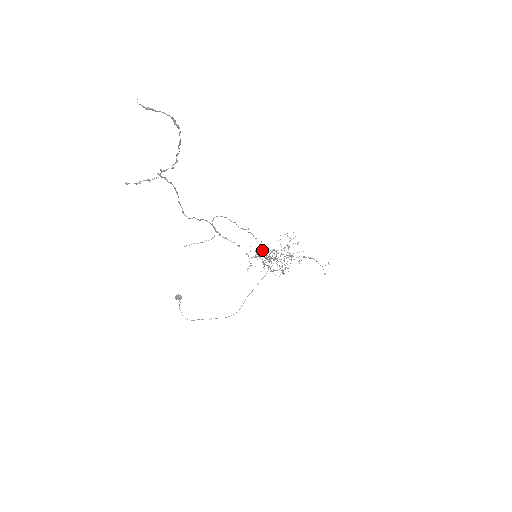
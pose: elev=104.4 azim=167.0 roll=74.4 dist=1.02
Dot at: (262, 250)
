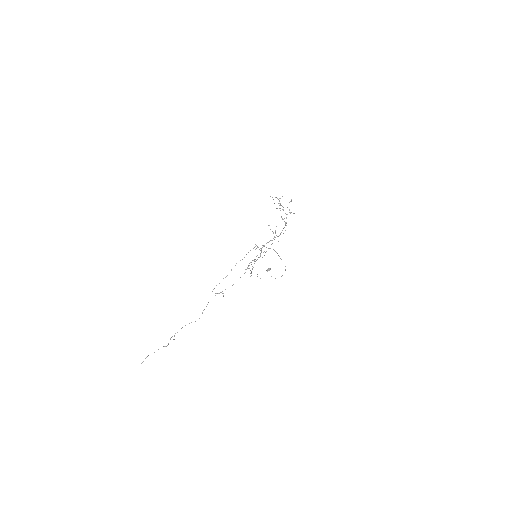
Dot at: occluded
